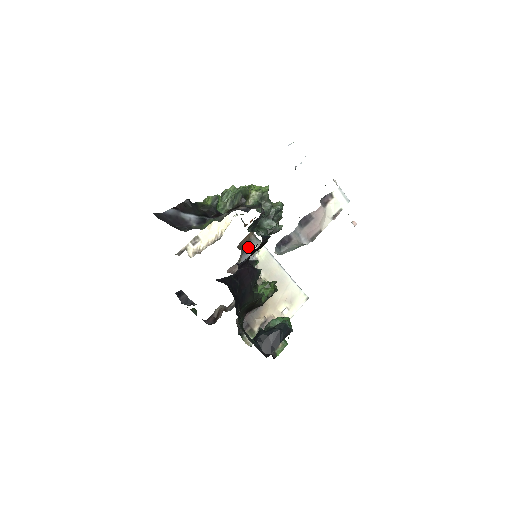
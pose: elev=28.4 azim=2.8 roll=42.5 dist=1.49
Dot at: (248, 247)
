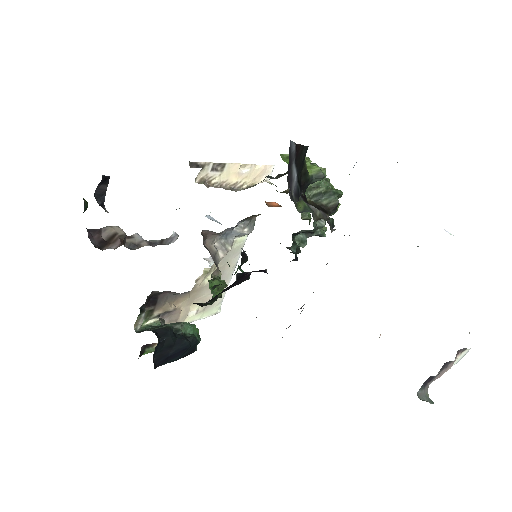
Dot at: (242, 225)
